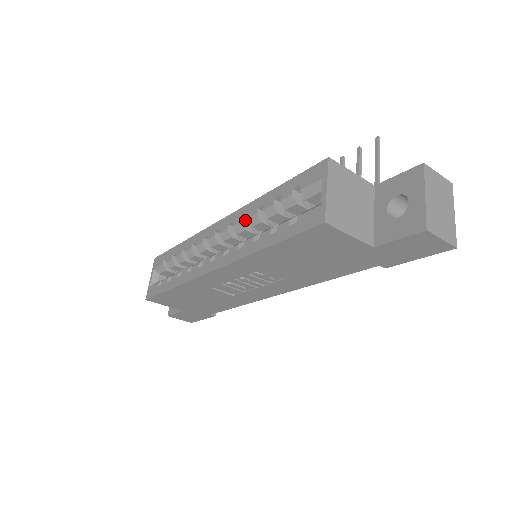
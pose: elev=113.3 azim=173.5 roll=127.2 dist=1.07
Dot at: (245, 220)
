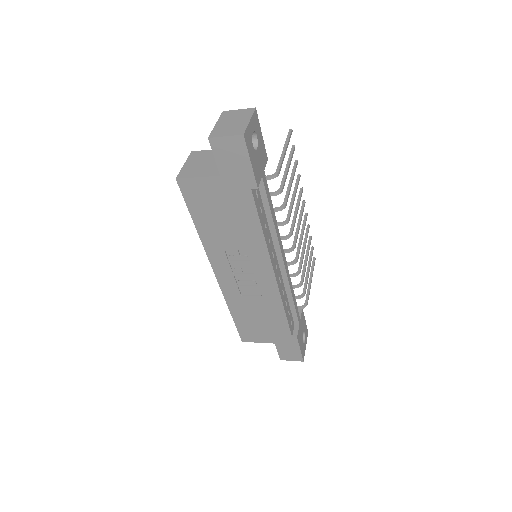
Dot at: occluded
